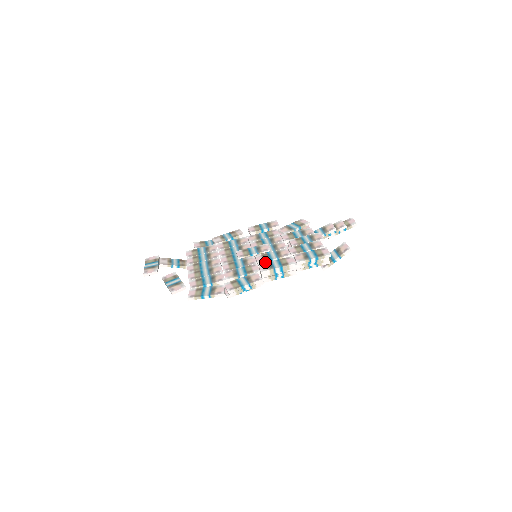
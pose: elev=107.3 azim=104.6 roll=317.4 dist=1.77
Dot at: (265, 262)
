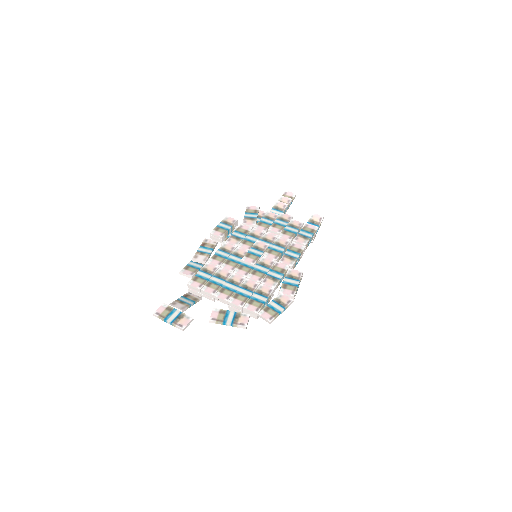
Dot at: (279, 257)
